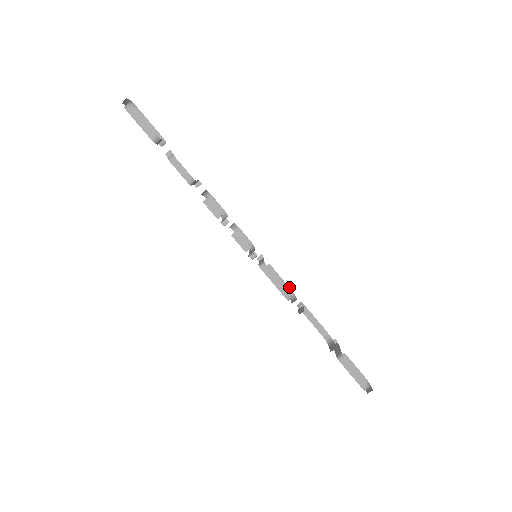
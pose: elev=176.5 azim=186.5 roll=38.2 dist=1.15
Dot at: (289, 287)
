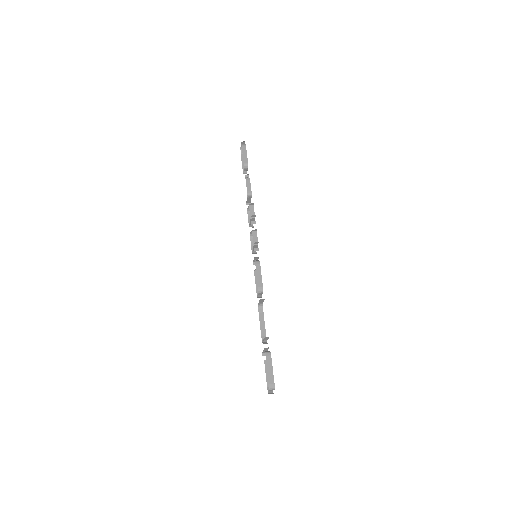
Dot at: occluded
